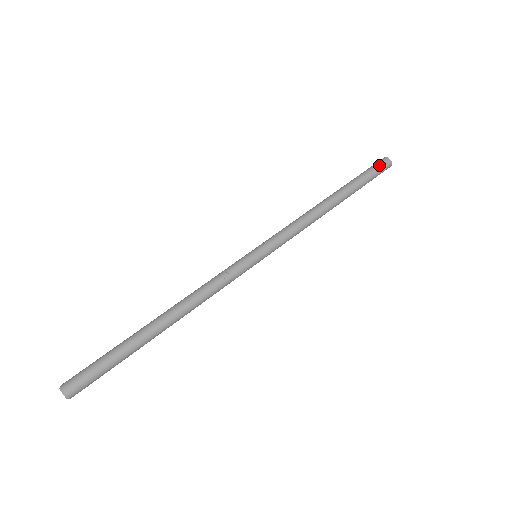
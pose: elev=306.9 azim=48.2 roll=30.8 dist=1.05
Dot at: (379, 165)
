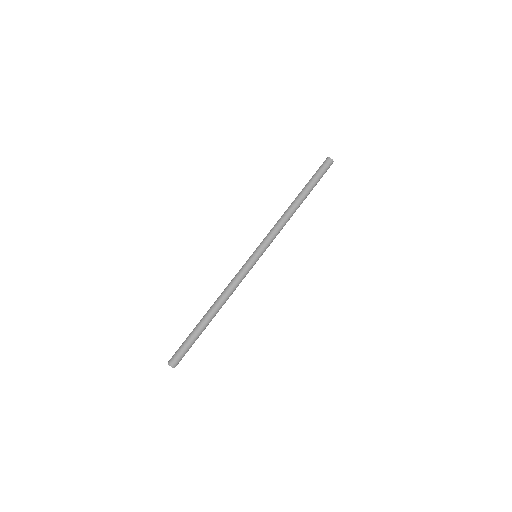
Dot at: (327, 169)
